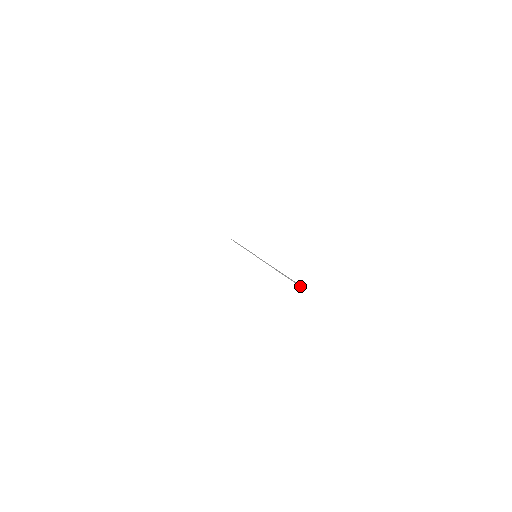
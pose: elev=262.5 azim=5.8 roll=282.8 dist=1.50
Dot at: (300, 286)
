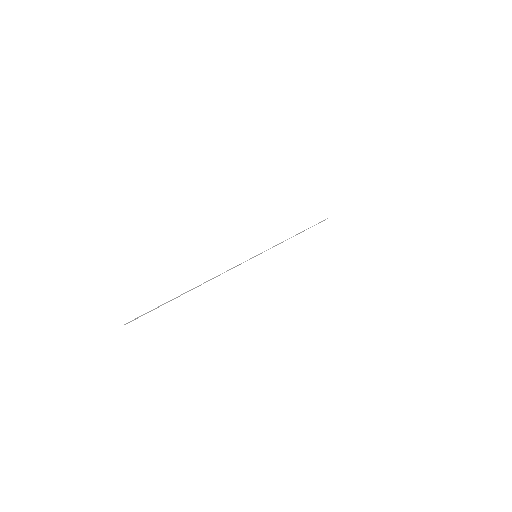
Dot at: (131, 321)
